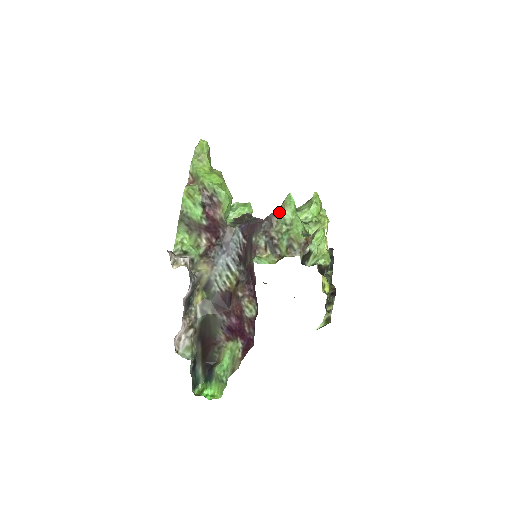
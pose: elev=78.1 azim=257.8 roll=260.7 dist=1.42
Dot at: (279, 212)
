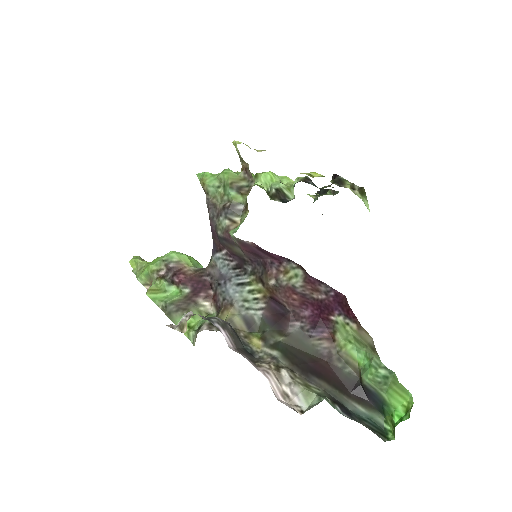
Dot at: (206, 191)
